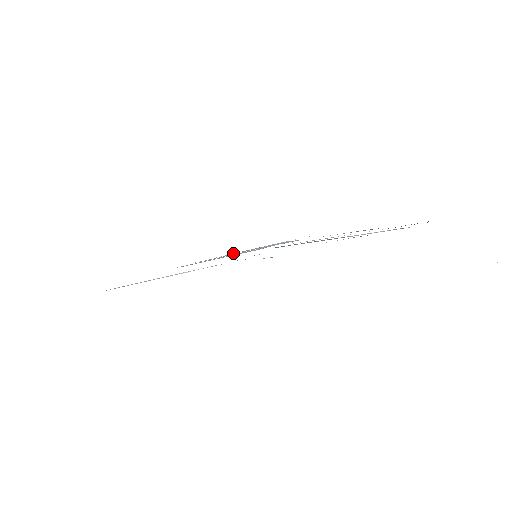
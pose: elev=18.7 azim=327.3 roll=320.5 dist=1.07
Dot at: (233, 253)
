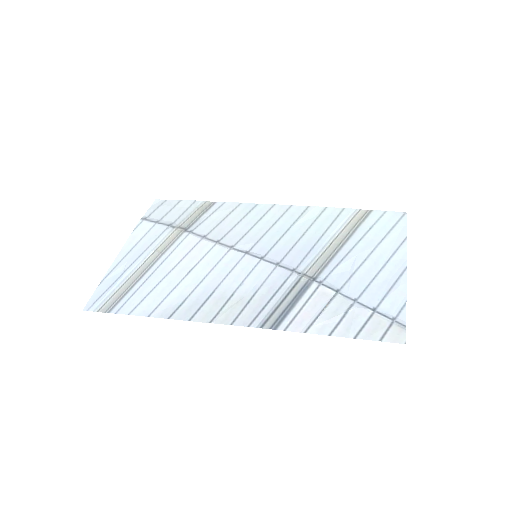
Dot at: (321, 323)
